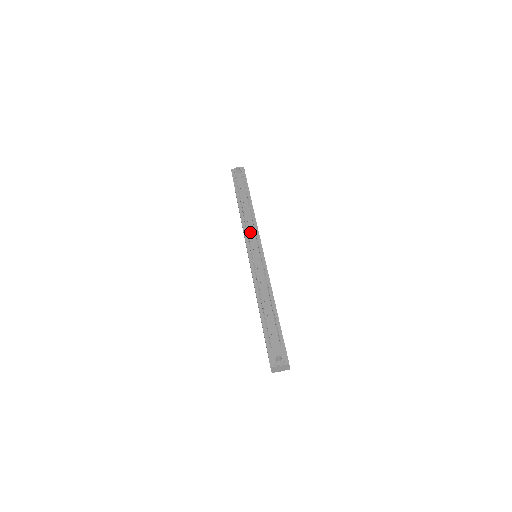
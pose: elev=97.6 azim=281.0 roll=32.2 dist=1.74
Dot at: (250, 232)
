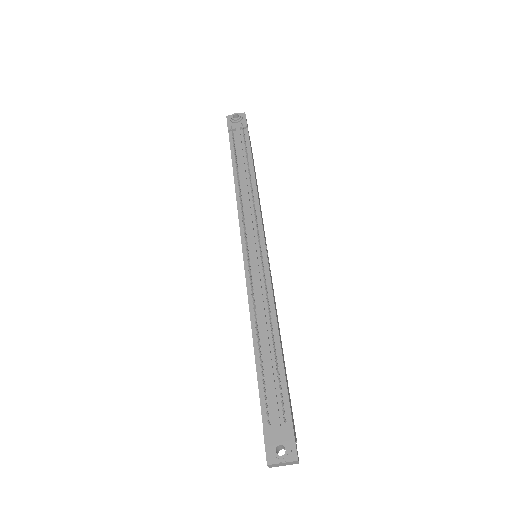
Dot at: (248, 218)
